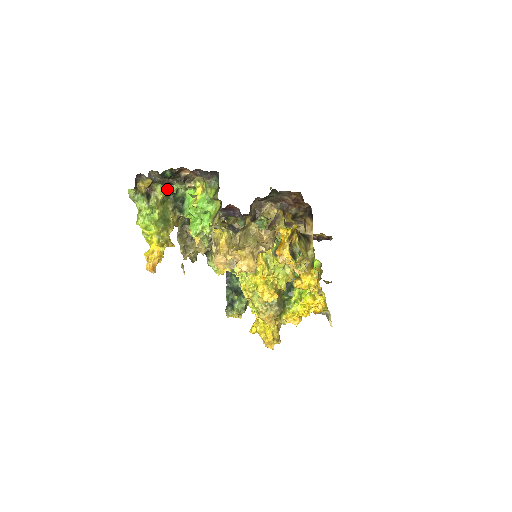
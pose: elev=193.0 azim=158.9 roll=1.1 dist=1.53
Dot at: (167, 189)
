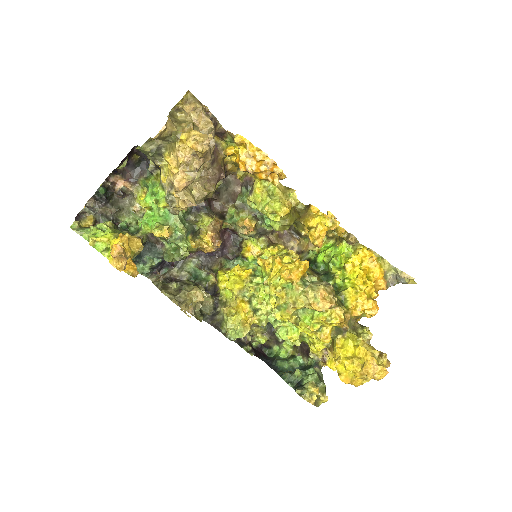
Dot at: (115, 225)
